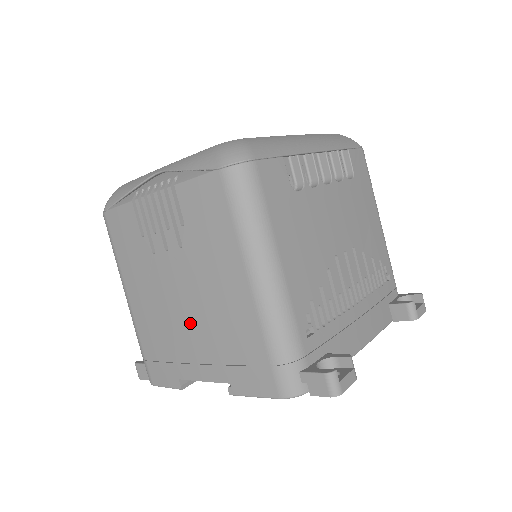
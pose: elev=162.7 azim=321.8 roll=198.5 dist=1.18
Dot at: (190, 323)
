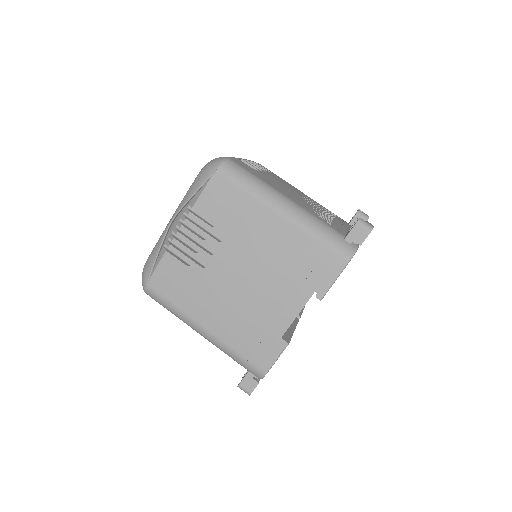
Dot at: (261, 284)
